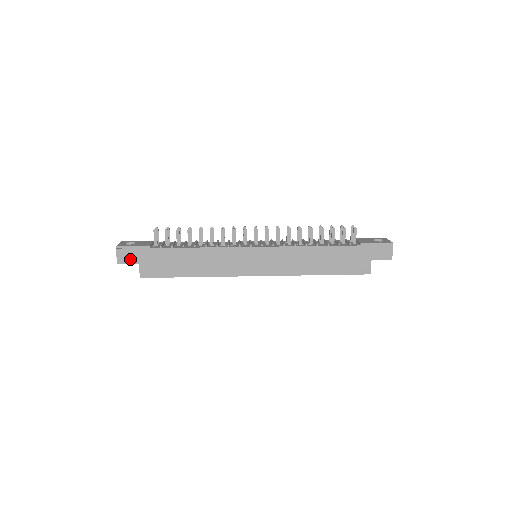
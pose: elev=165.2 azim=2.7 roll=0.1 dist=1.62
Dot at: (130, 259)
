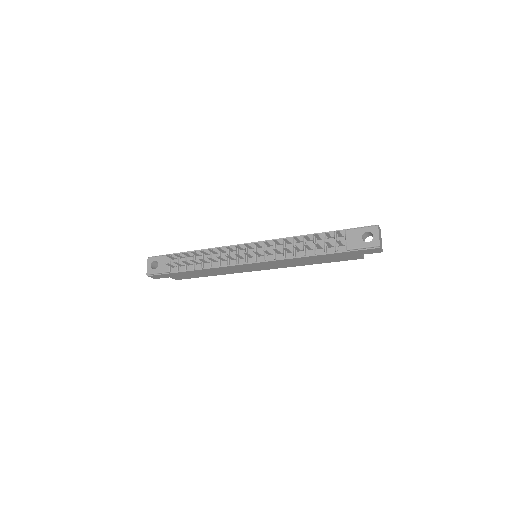
Dot at: (161, 277)
